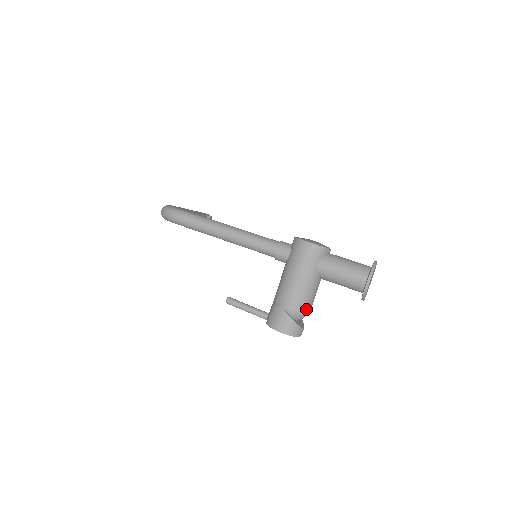
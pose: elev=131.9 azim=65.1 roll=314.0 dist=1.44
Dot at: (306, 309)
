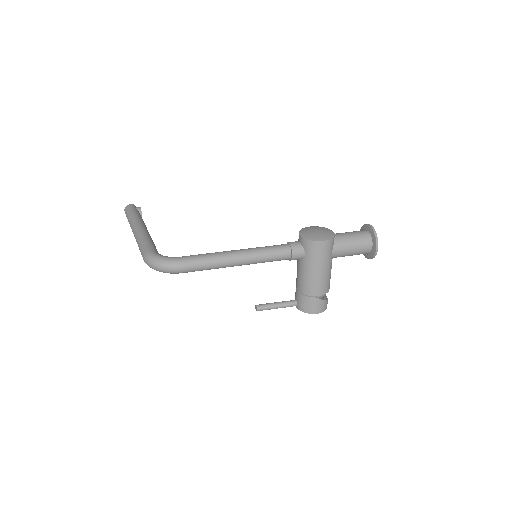
Dot at: (329, 286)
